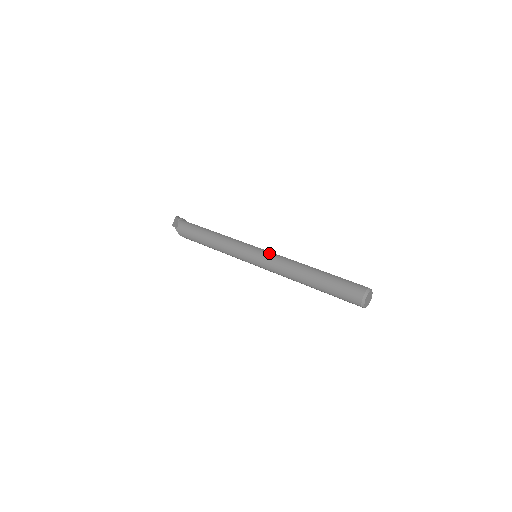
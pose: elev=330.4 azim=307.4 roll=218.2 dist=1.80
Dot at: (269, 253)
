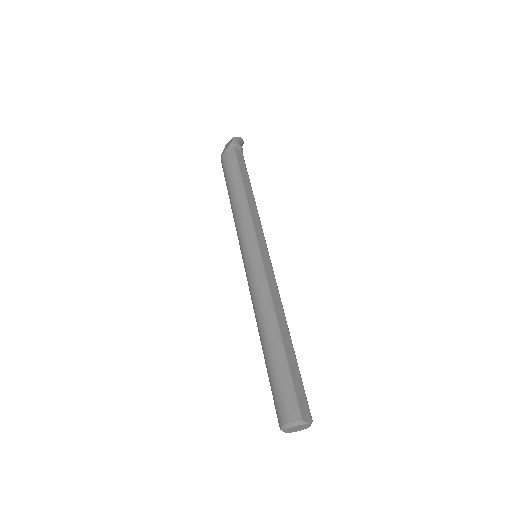
Dot at: (260, 268)
